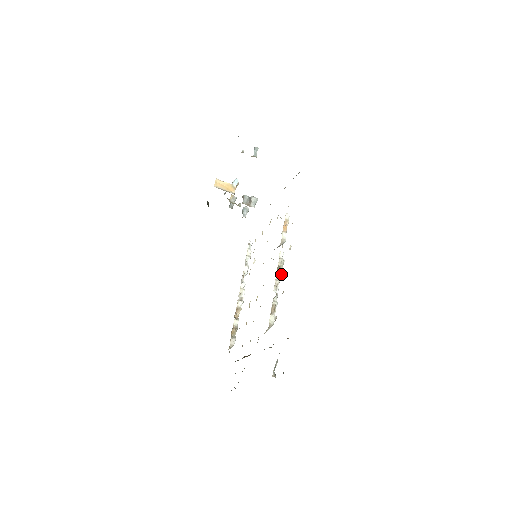
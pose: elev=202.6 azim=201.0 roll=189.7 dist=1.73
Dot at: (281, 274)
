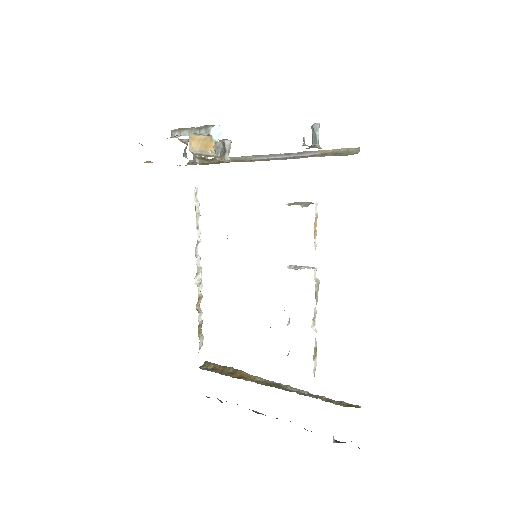
Dot at: (317, 301)
